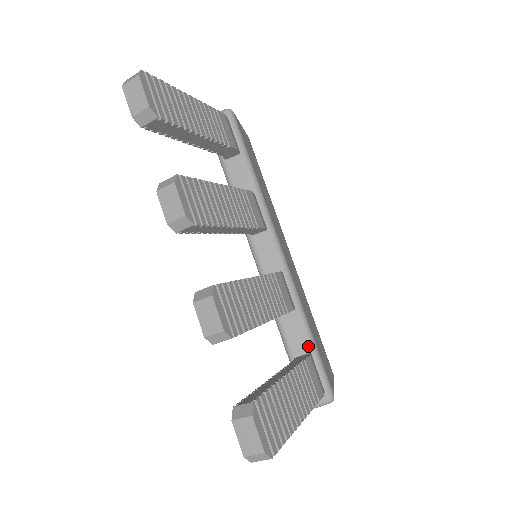
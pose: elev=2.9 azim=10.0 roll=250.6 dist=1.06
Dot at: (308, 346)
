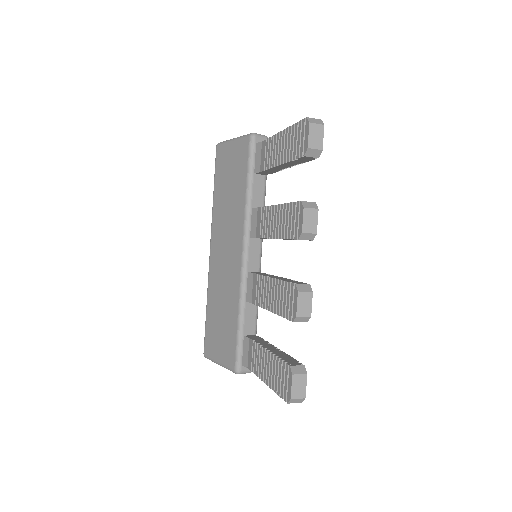
Dot at: (254, 330)
